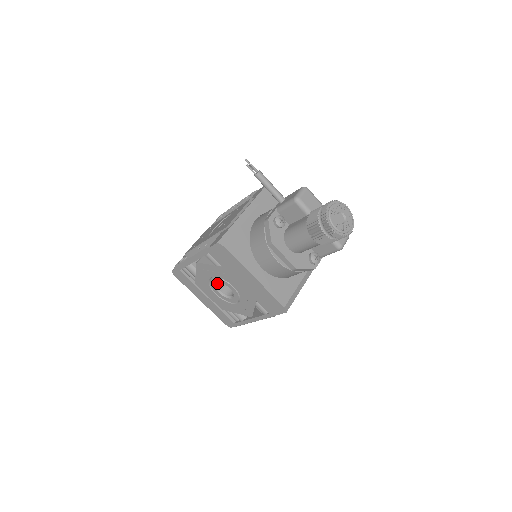
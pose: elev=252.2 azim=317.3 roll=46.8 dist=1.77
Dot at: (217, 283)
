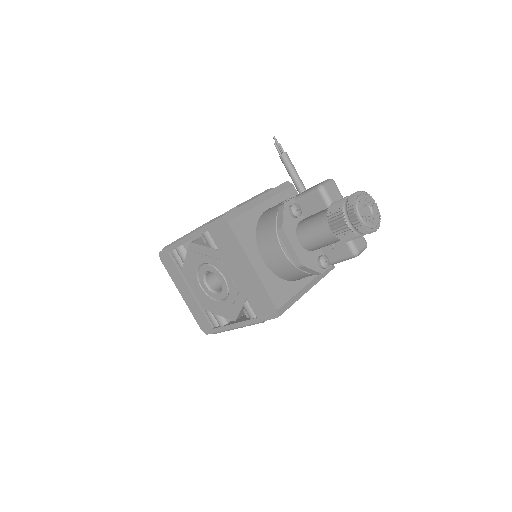
Dot at: (207, 272)
